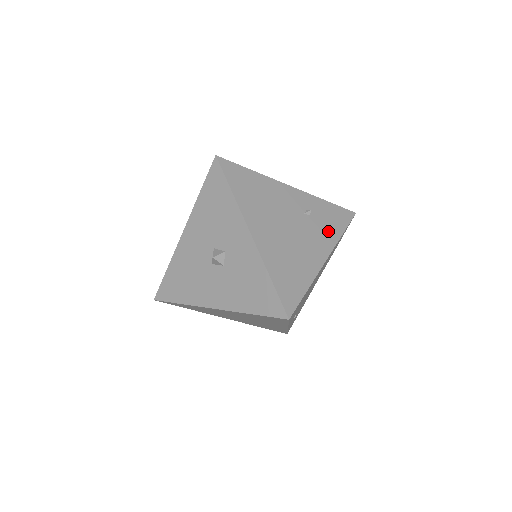
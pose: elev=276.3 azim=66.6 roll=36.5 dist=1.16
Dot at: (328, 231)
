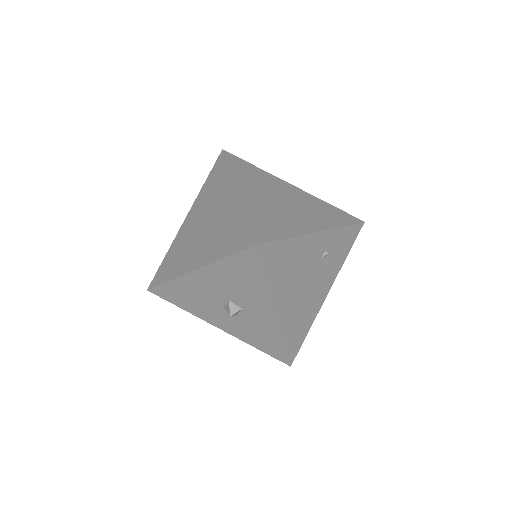
Dot at: (336, 262)
